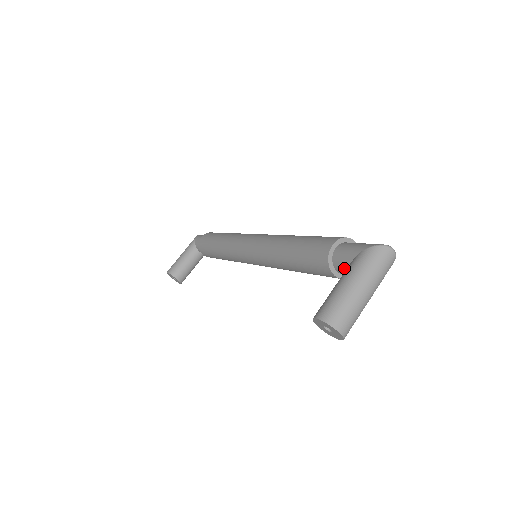
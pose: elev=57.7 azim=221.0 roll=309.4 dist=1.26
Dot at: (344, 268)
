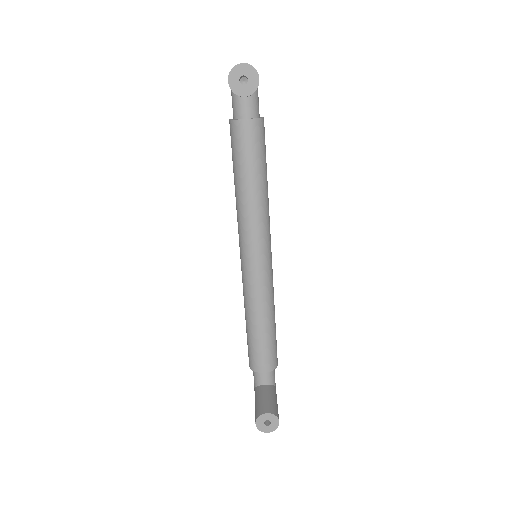
Dot at: (241, 105)
